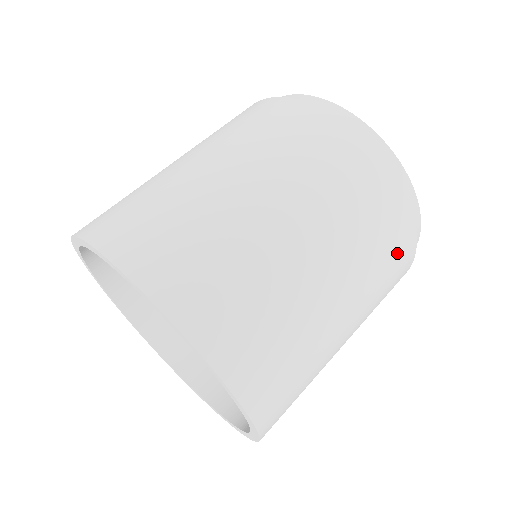
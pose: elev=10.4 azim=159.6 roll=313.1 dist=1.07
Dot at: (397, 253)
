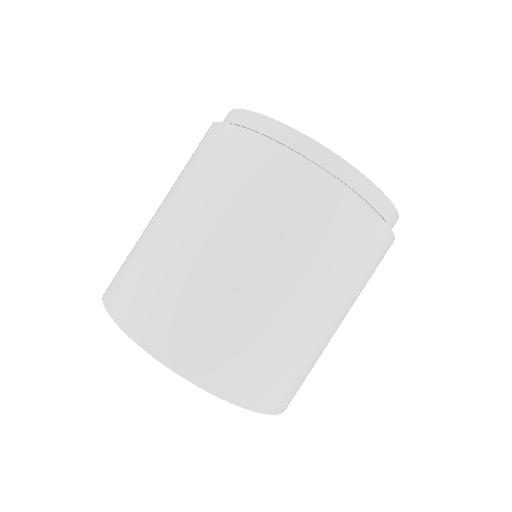
Dot at: occluded
